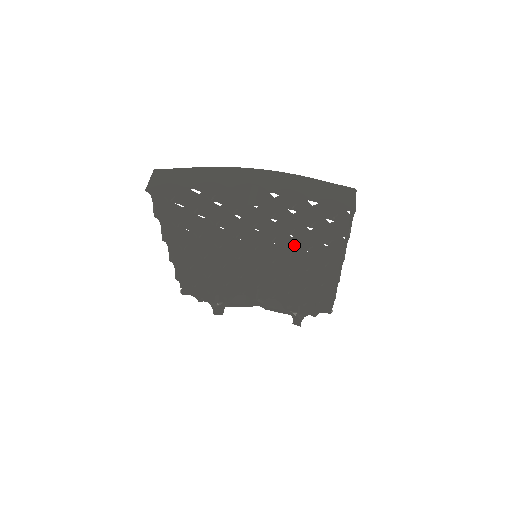
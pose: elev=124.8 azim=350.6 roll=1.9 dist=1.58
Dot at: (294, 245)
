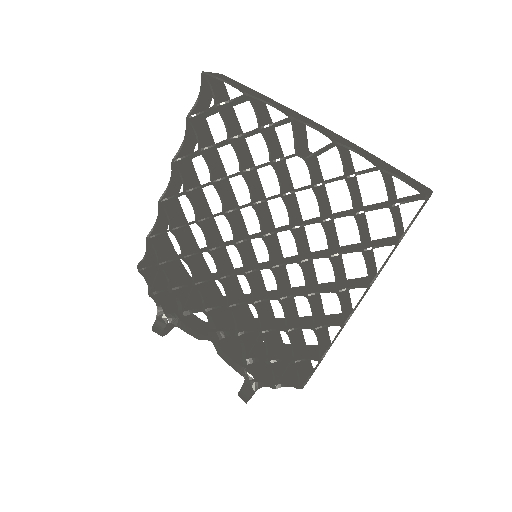
Dot at: (312, 255)
